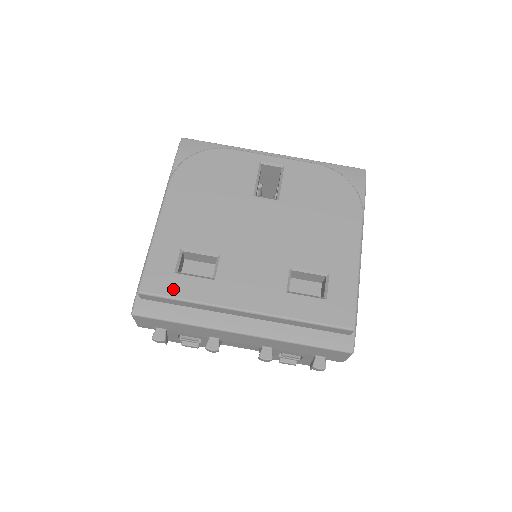
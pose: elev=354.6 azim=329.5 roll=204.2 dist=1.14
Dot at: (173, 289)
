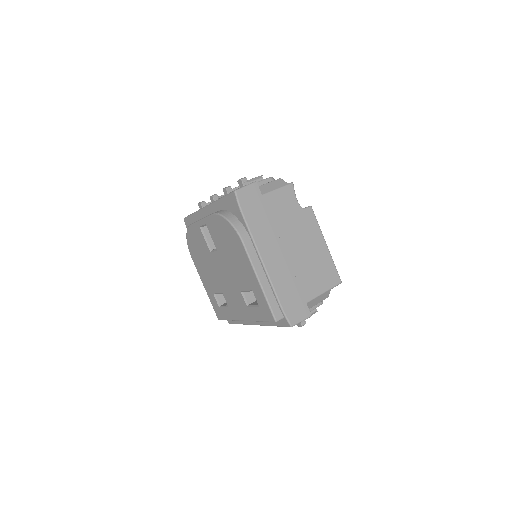
Dot at: (223, 316)
